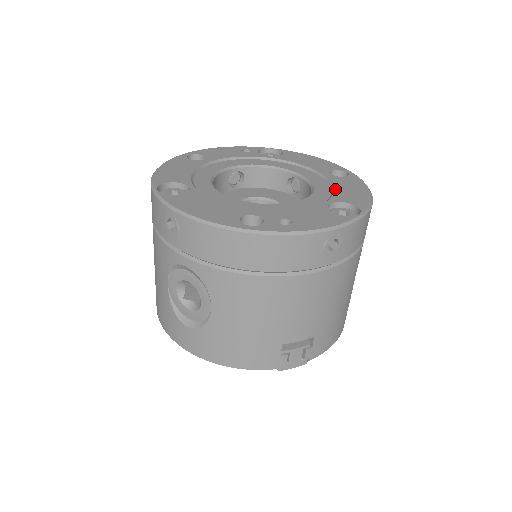
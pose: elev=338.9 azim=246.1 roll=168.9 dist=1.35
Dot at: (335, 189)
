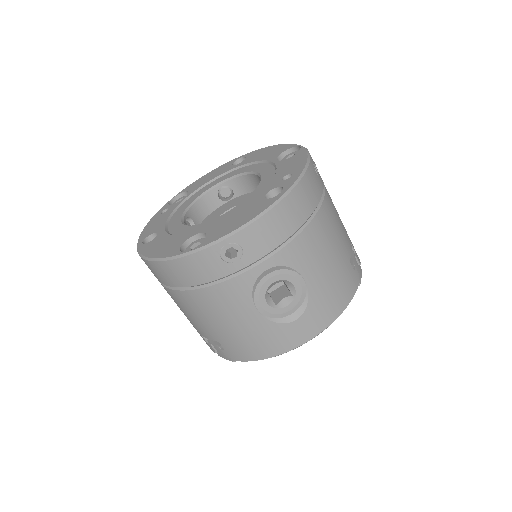
Dot at: (259, 160)
